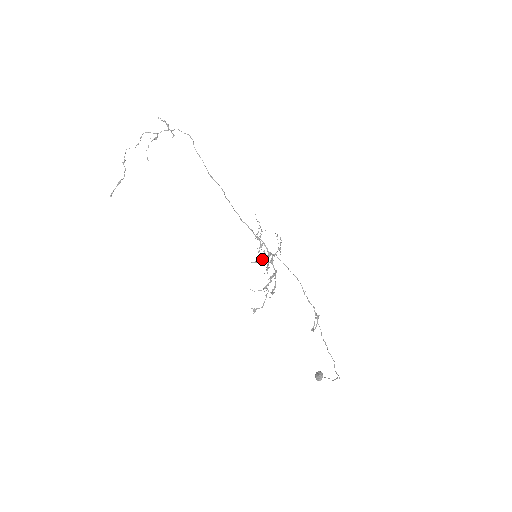
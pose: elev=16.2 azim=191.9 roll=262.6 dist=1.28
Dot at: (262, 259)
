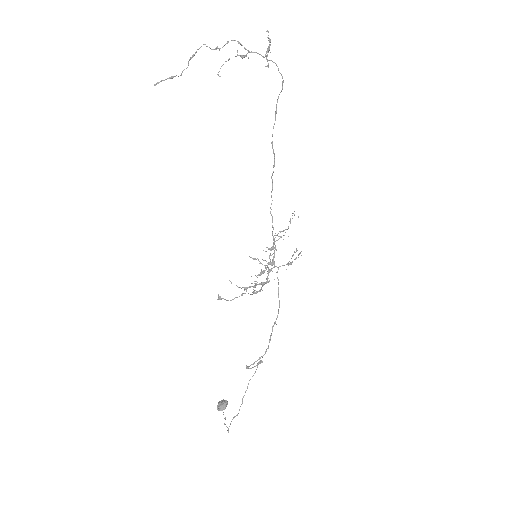
Dot at: (264, 260)
